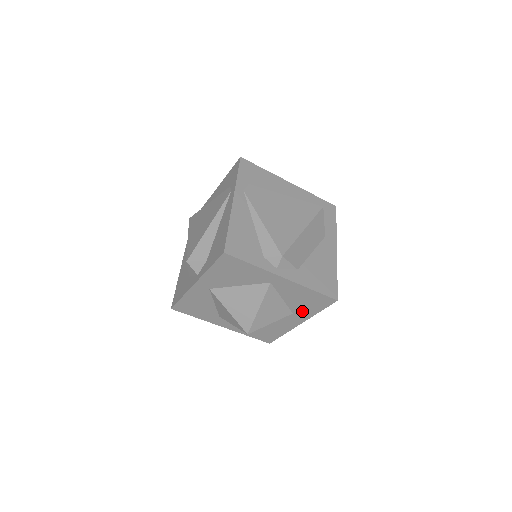
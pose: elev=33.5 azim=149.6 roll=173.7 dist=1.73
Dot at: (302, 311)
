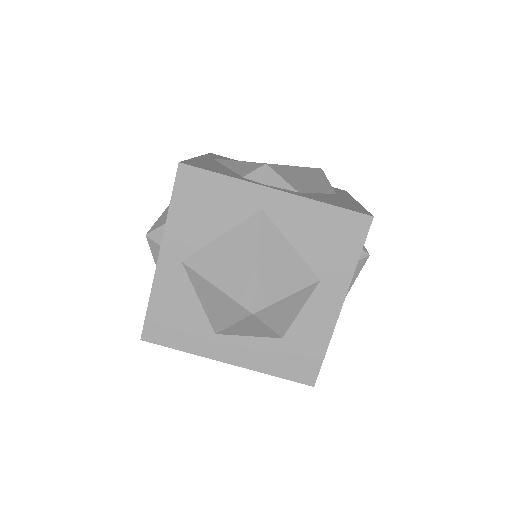
Dot at: (332, 268)
